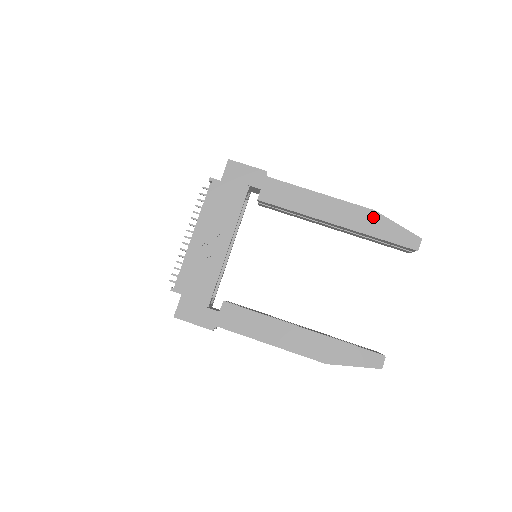
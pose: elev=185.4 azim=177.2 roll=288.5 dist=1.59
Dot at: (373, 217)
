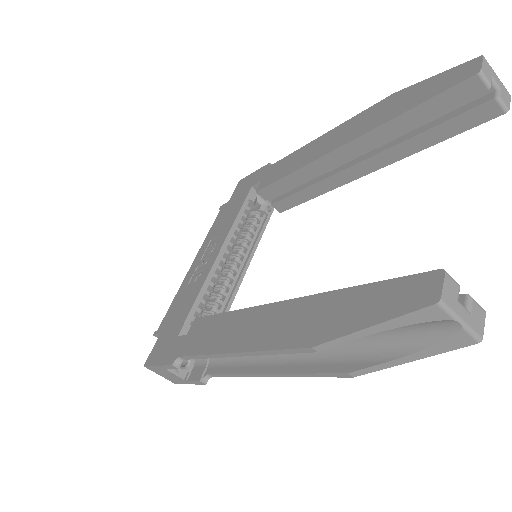
Dot at: (392, 101)
